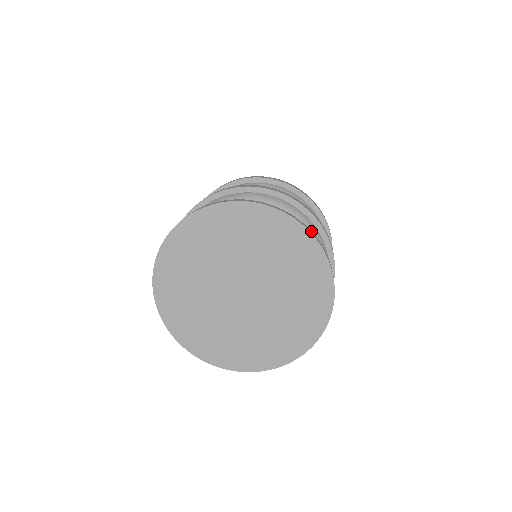
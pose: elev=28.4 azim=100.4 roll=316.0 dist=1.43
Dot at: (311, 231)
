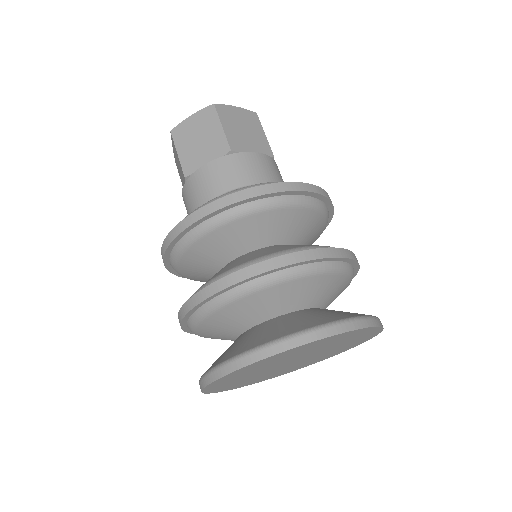
Dot at: occluded
